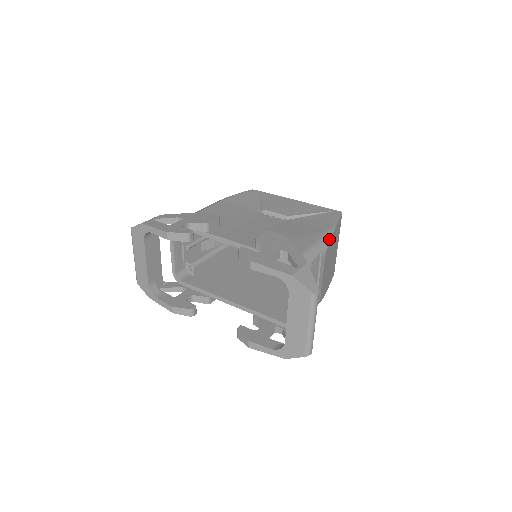
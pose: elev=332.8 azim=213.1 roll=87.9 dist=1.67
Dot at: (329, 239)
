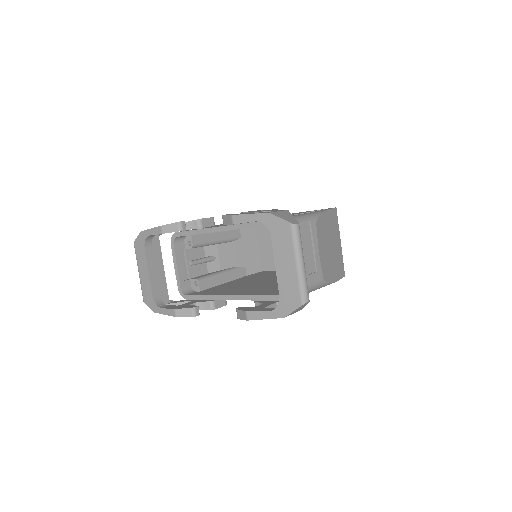
Dot at: (319, 214)
